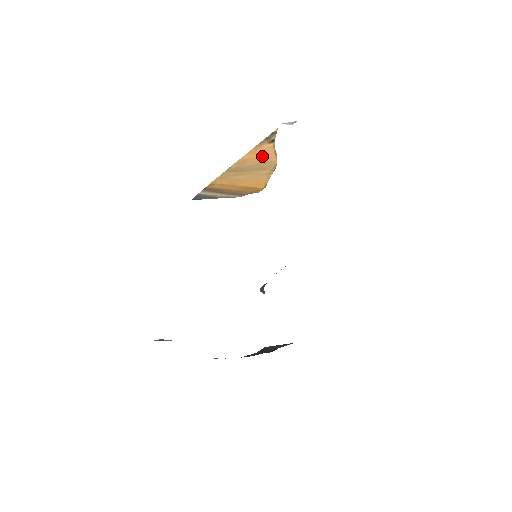
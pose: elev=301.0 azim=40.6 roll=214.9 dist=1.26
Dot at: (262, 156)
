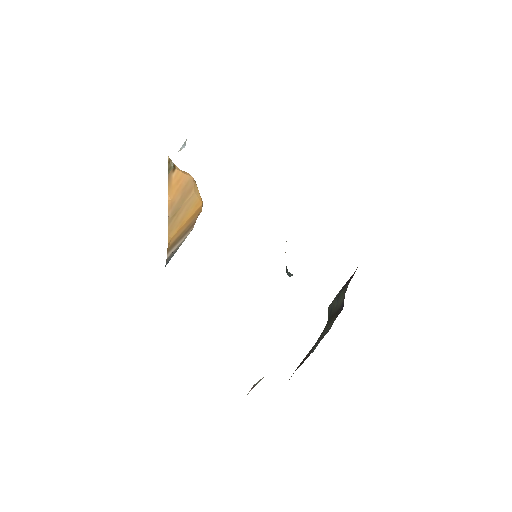
Dot at: (179, 185)
